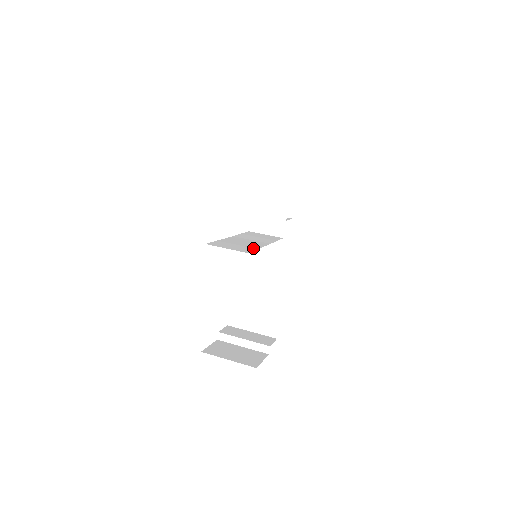
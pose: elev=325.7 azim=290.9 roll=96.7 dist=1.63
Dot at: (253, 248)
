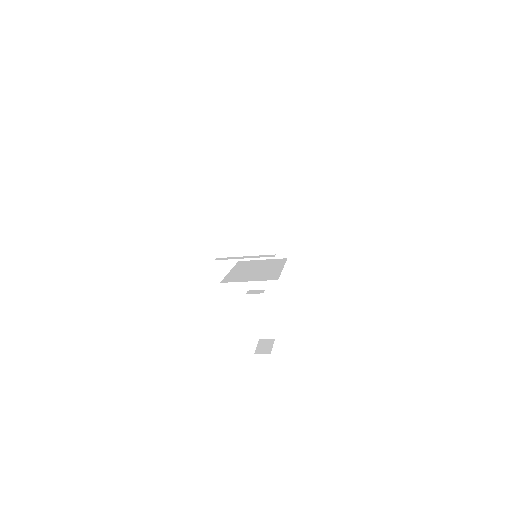
Dot at: occluded
